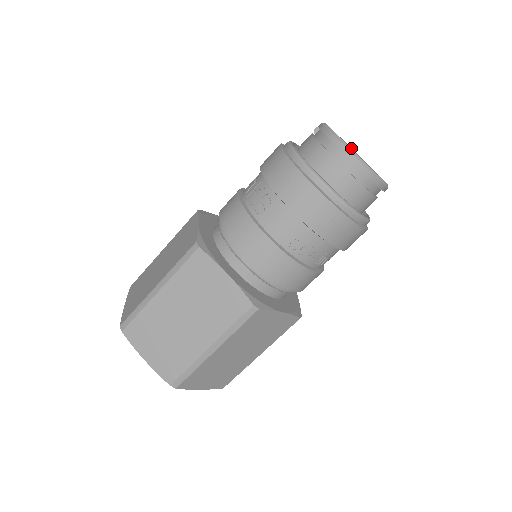
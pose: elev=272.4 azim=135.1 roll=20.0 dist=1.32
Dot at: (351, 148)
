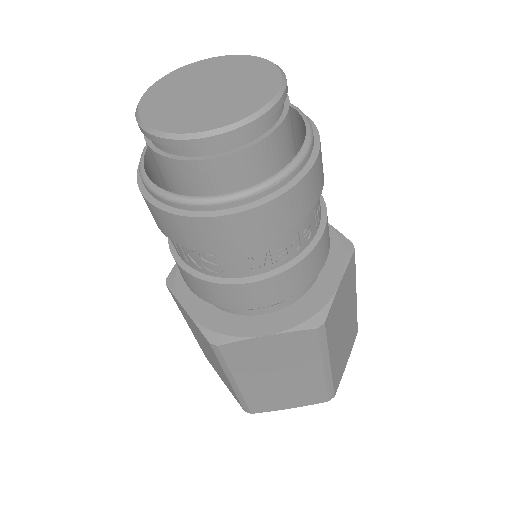
Dot at: (194, 85)
